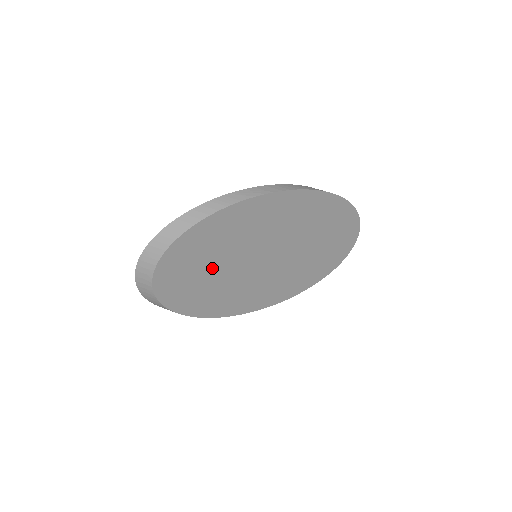
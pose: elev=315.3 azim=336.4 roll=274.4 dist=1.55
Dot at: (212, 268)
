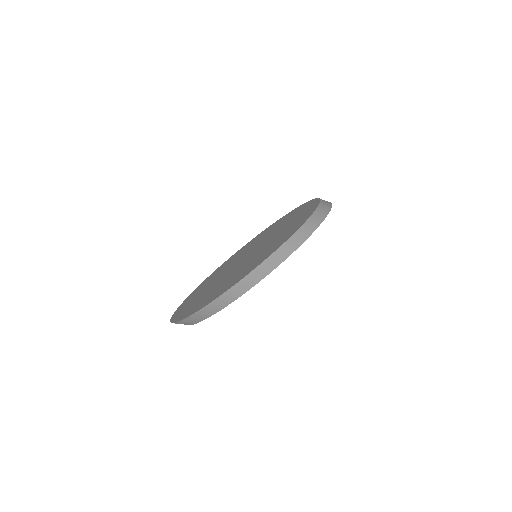
Dot at: occluded
